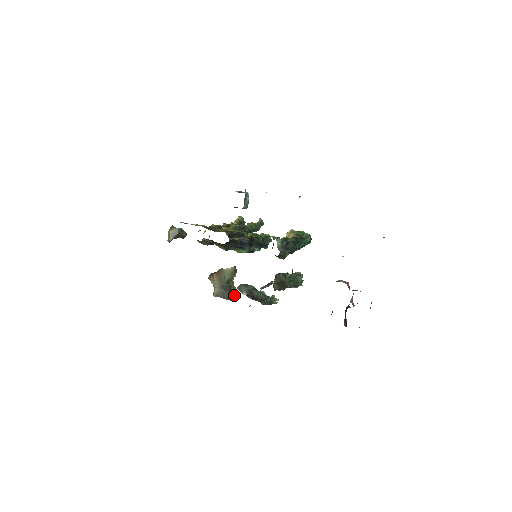
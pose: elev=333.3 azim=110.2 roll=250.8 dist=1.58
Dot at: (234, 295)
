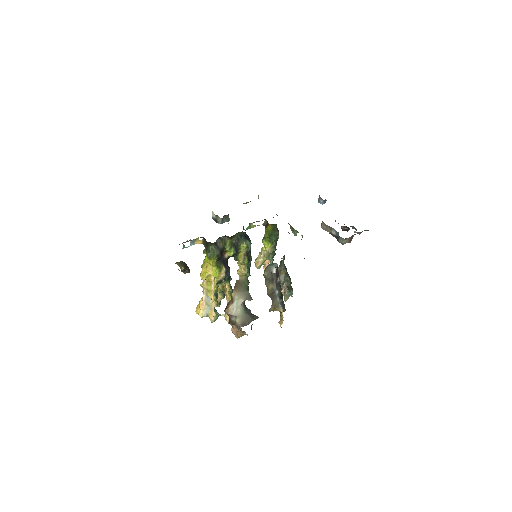
Dot at: occluded
